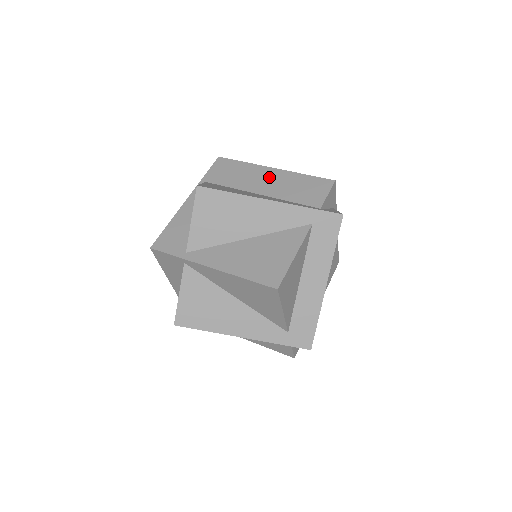
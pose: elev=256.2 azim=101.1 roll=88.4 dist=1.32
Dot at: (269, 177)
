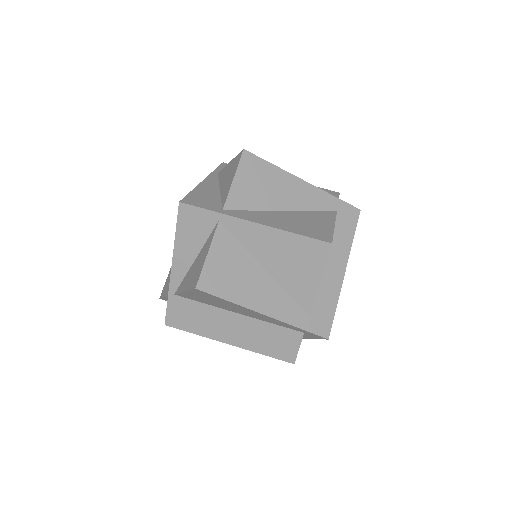
Dot at: occluded
